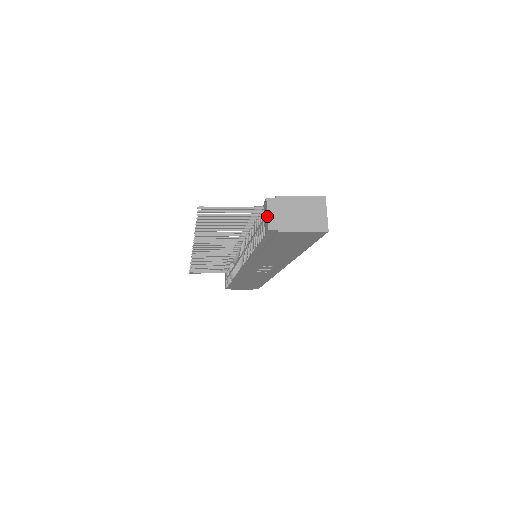
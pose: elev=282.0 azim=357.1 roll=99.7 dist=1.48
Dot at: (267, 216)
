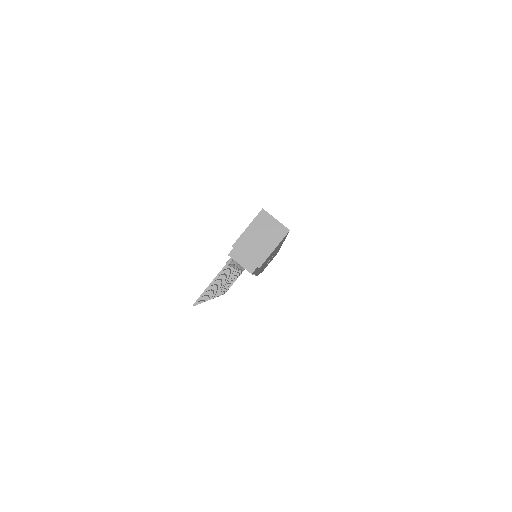
Dot at: occluded
